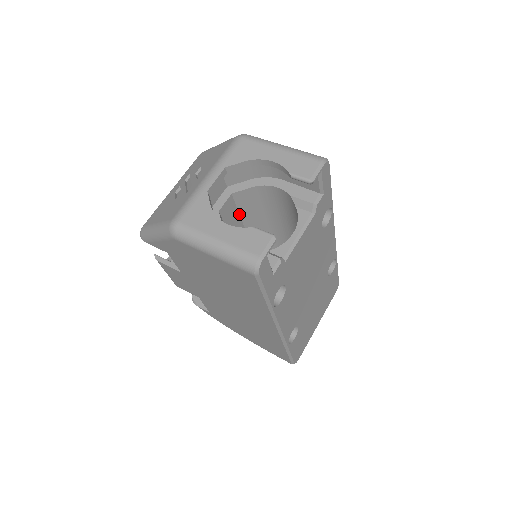
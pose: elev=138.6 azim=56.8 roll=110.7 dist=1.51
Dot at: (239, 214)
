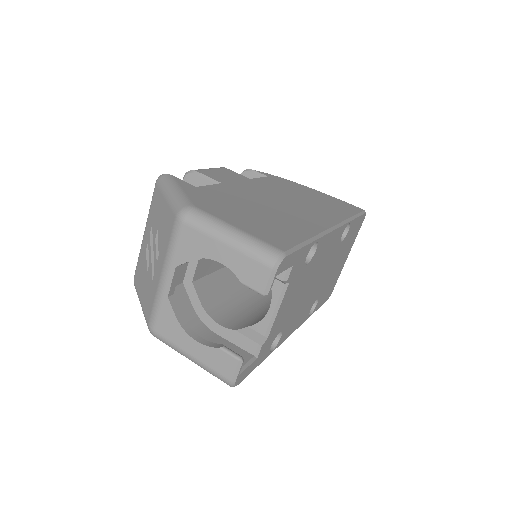
Dot at: occluded
